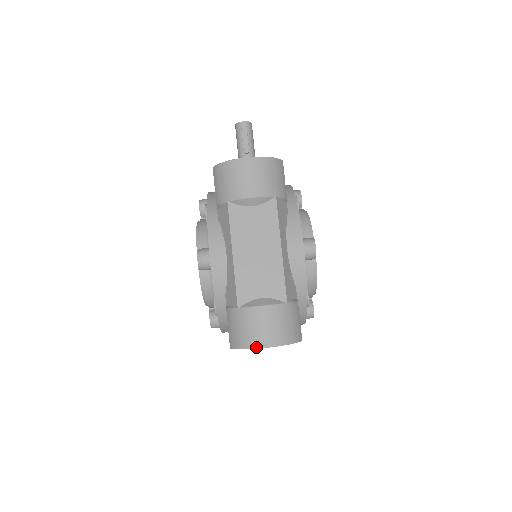
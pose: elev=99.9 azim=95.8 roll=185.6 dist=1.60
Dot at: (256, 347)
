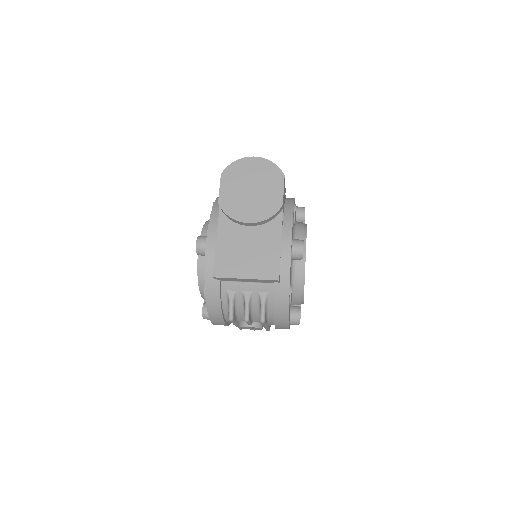
Dot at: (245, 158)
